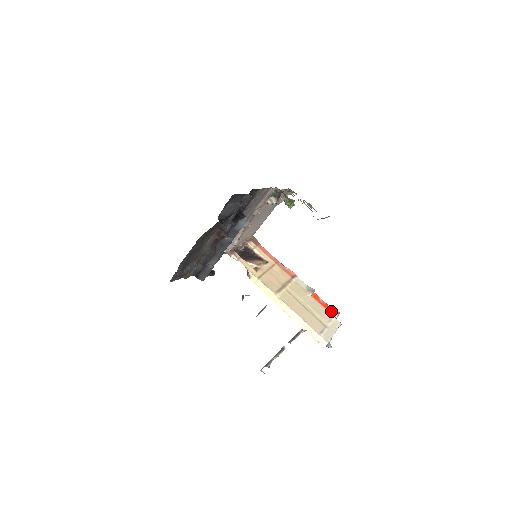
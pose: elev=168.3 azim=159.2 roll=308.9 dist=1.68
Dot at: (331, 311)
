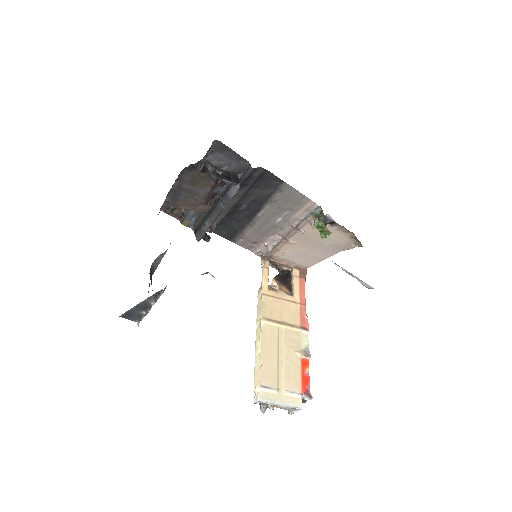
Dot at: (305, 388)
